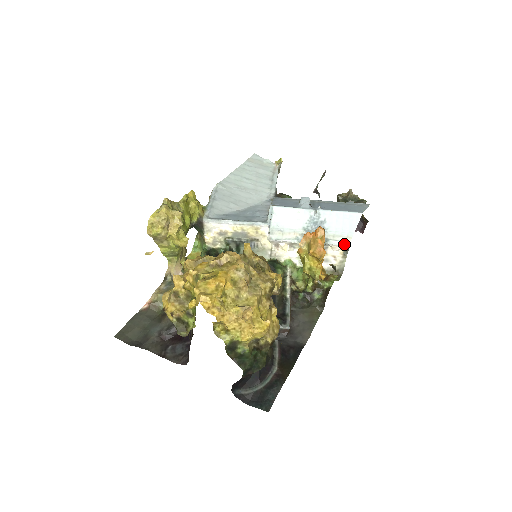
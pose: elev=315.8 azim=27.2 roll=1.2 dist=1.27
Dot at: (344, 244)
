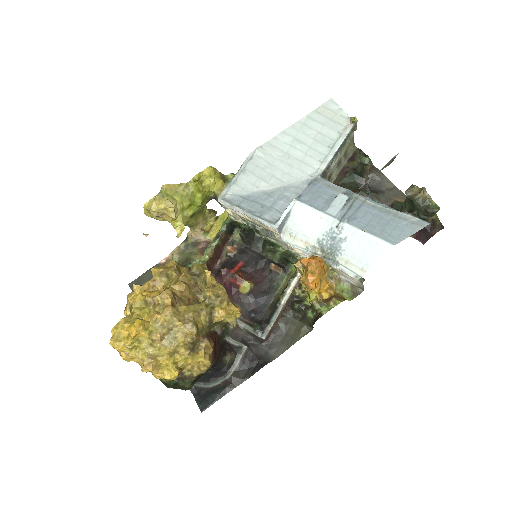
Dot at: (354, 276)
